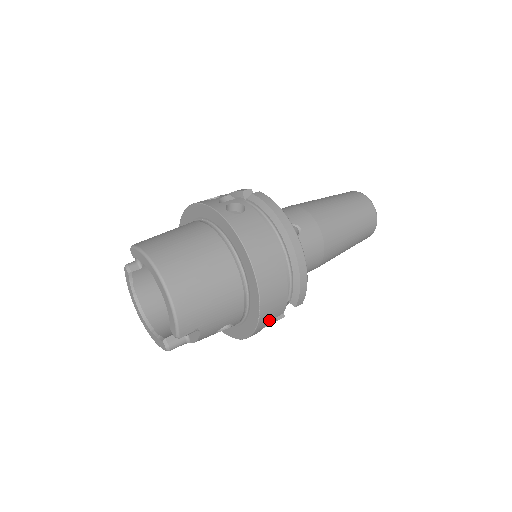
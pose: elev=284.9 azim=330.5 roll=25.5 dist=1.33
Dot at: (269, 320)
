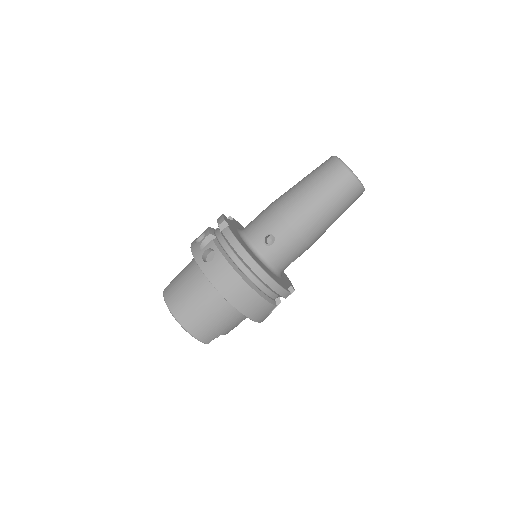
Dot at: (266, 315)
